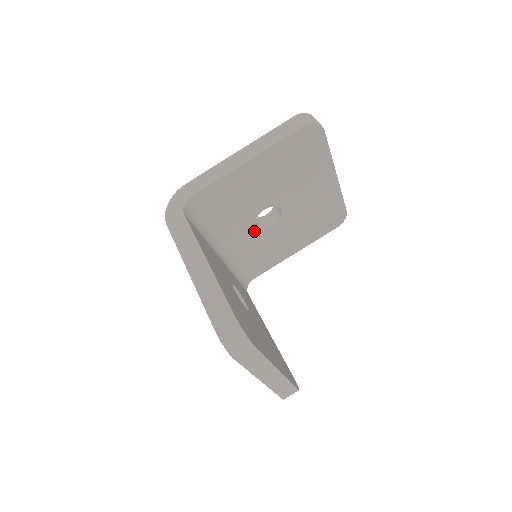
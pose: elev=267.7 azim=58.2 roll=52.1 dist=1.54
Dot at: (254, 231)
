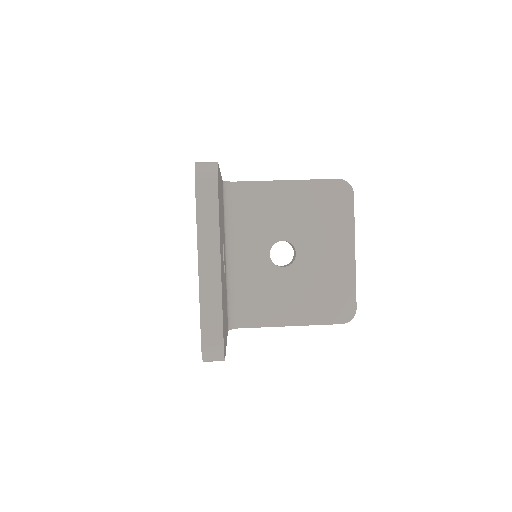
Dot at: (265, 260)
